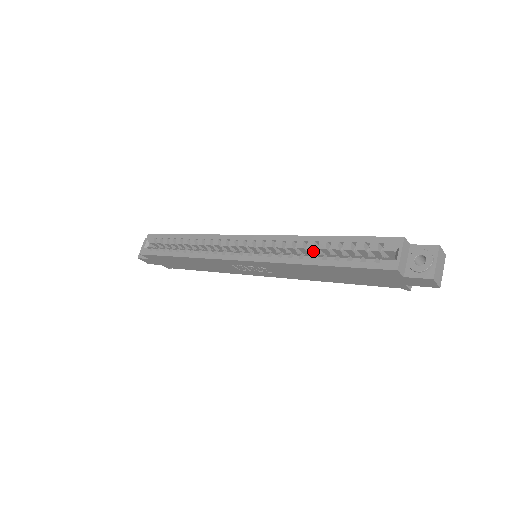
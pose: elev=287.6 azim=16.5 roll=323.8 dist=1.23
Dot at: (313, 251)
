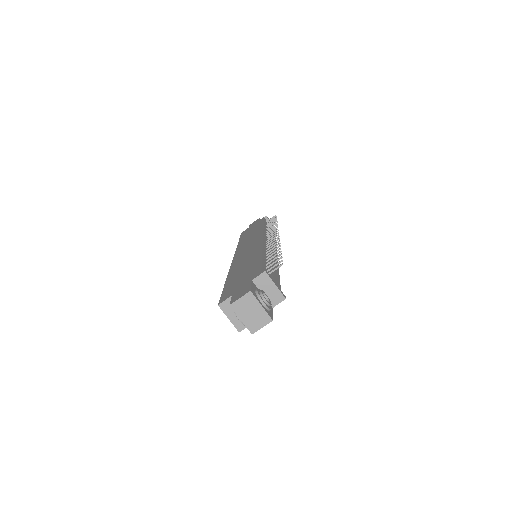
Dot at: occluded
